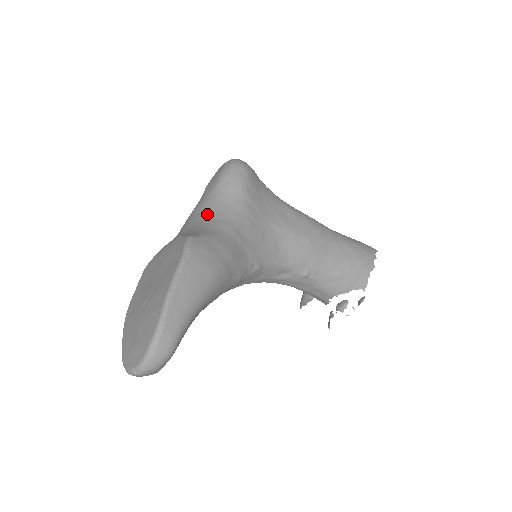
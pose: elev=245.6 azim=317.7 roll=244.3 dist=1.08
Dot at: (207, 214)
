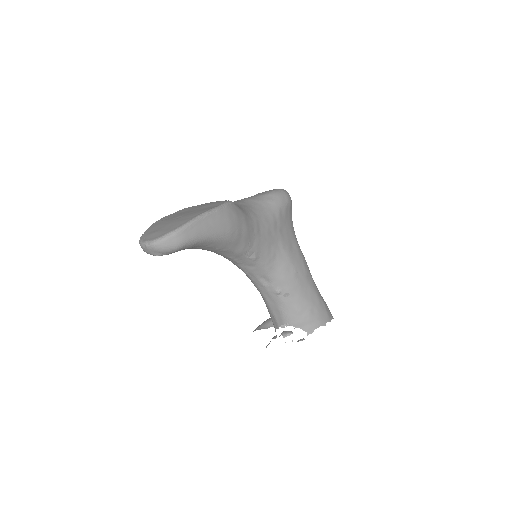
Dot at: (247, 204)
